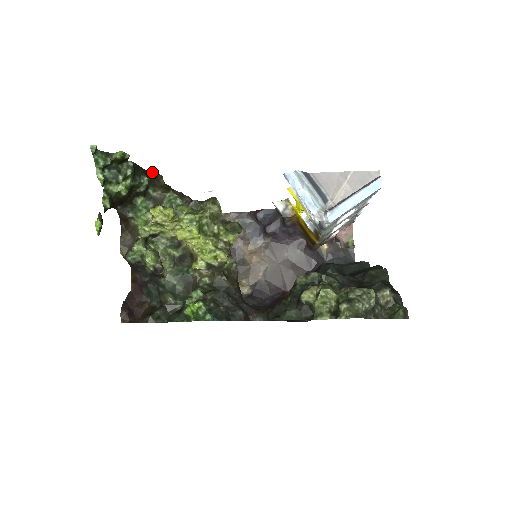
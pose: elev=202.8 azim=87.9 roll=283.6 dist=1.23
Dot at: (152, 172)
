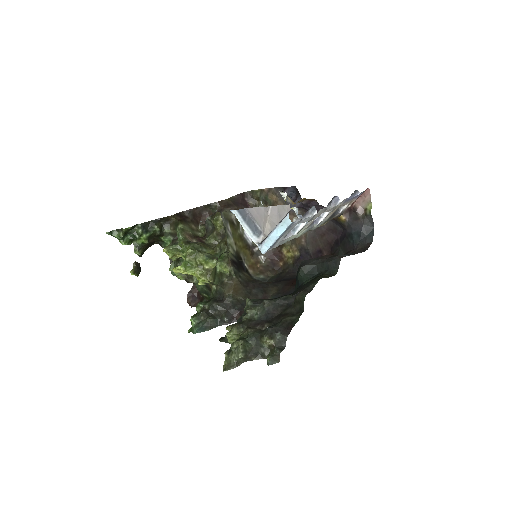
Dot at: (161, 218)
